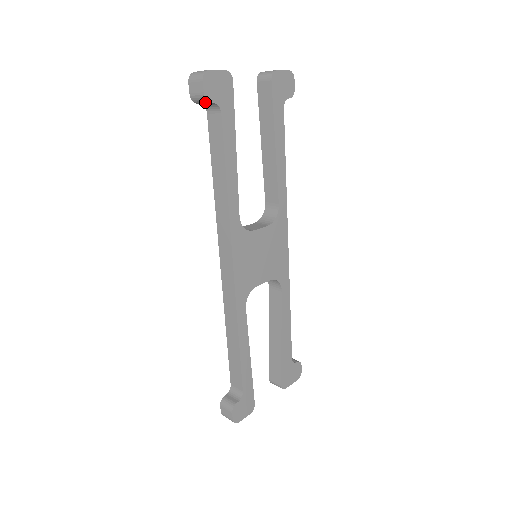
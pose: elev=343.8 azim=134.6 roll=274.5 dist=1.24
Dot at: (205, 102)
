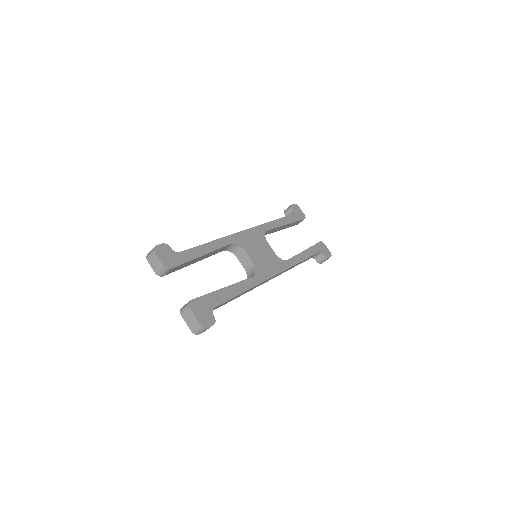
Dot at: (289, 209)
